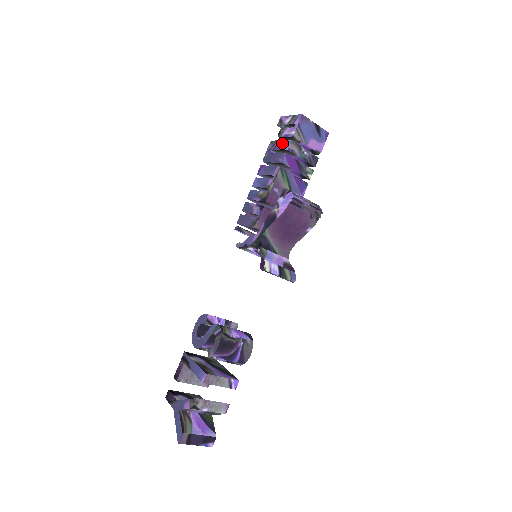
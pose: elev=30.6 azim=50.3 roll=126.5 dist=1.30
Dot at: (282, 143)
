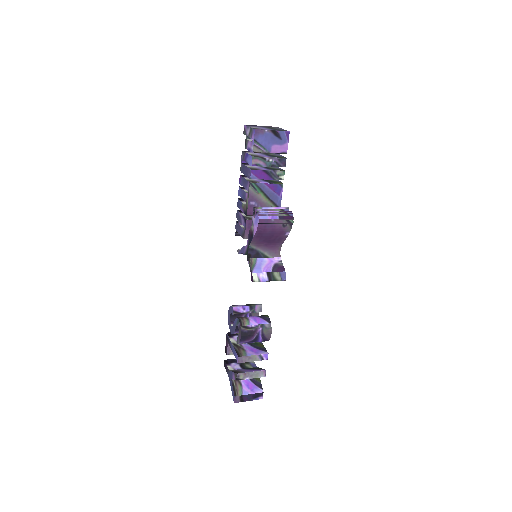
Dot at: (248, 157)
